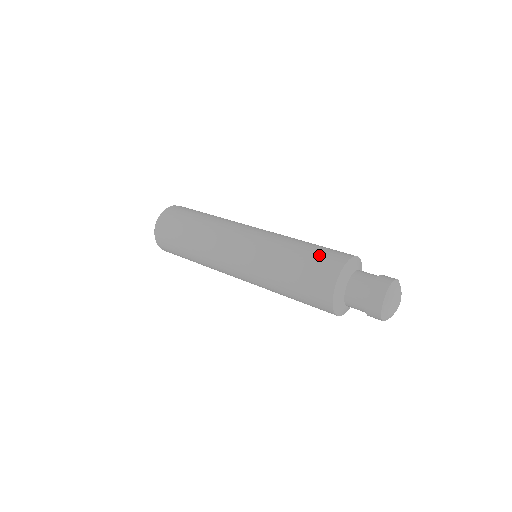
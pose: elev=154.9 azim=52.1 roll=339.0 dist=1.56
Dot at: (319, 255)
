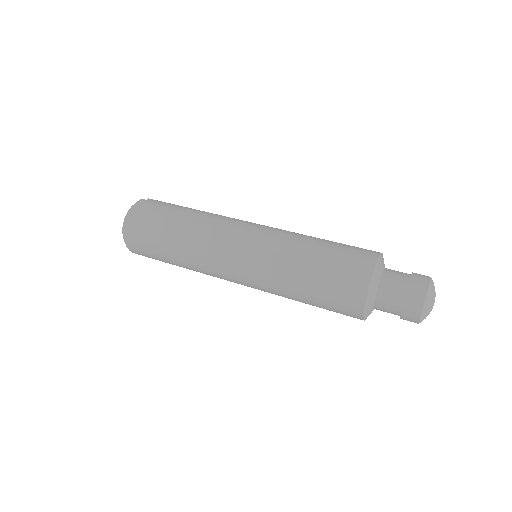
Dot at: (342, 257)
